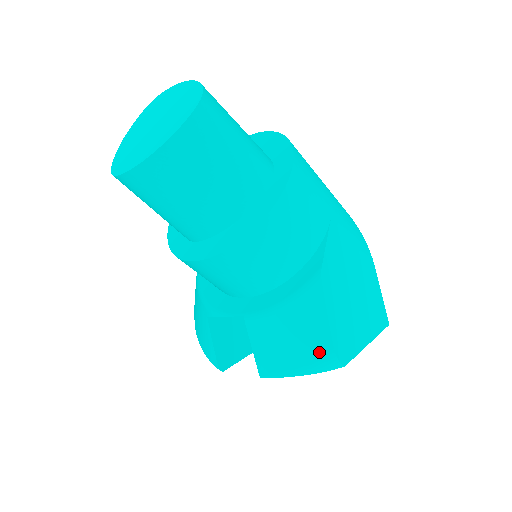
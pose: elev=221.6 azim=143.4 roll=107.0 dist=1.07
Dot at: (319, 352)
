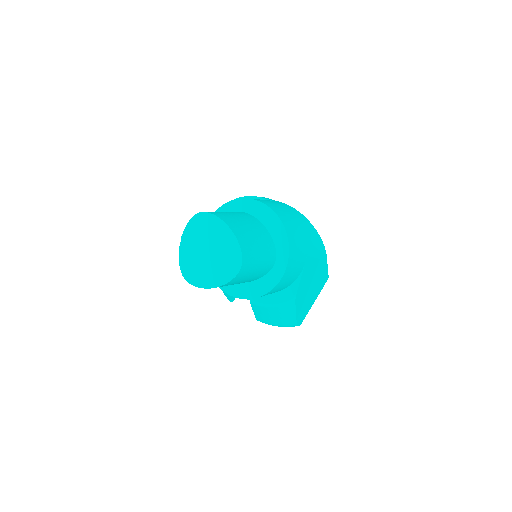
Dot at: (289, 323)
